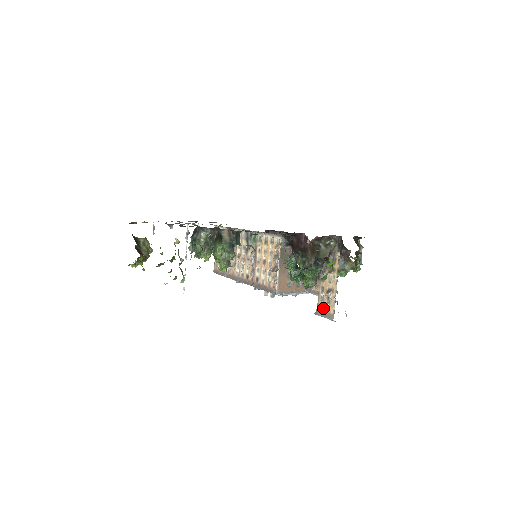
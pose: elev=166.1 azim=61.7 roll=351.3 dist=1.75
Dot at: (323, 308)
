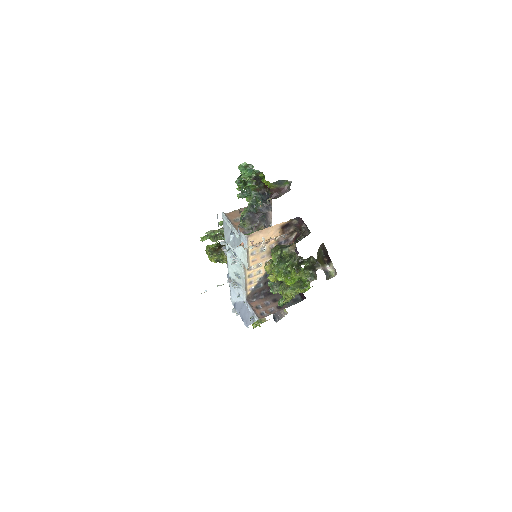
Dot at: occluded
